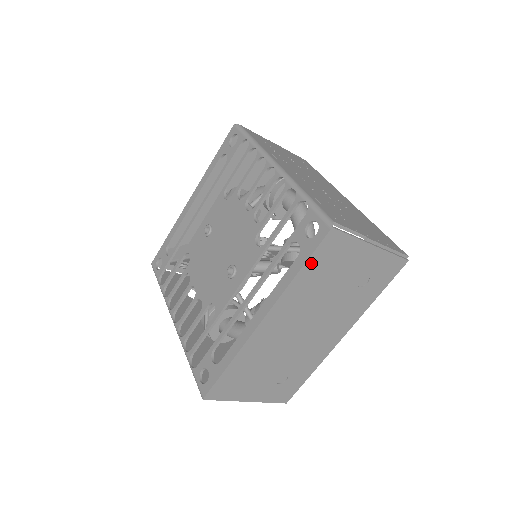
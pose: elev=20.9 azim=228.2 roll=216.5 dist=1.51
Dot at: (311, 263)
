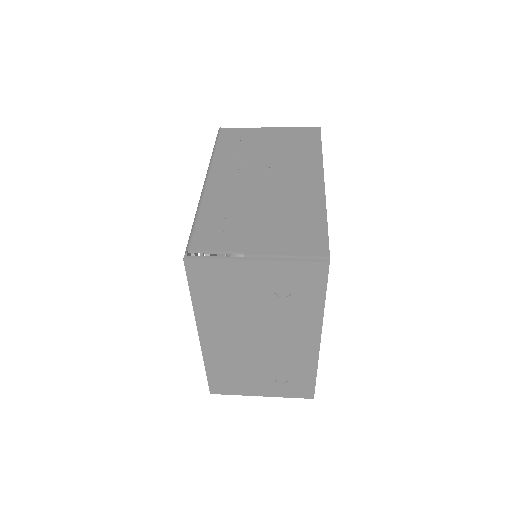
Dot at: (196, 289)
